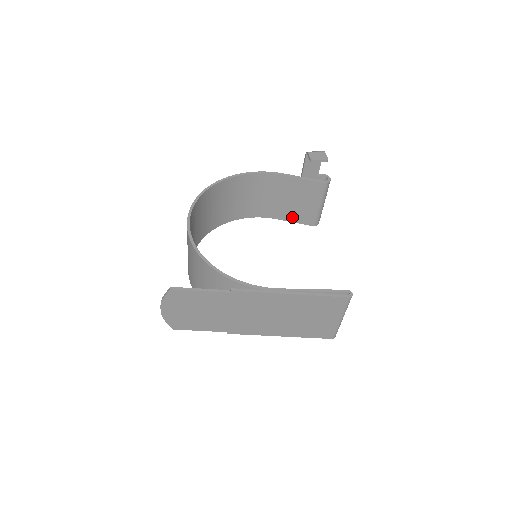
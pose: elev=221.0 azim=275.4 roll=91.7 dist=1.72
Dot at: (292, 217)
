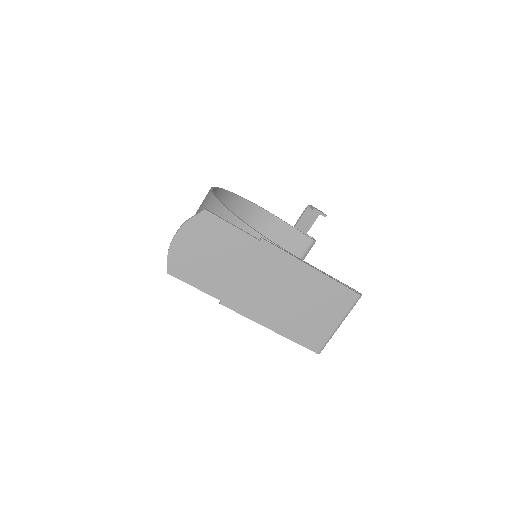
Dot at: occluded
